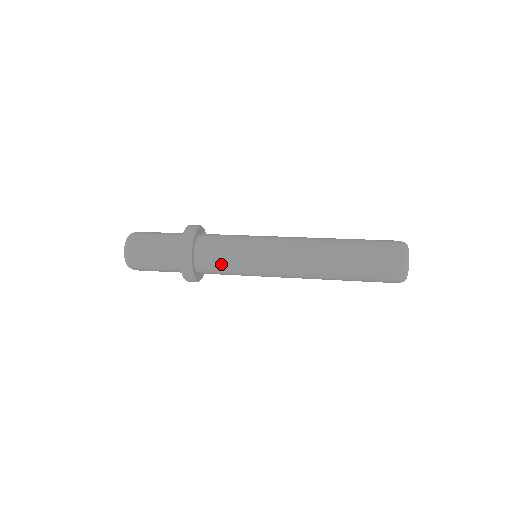
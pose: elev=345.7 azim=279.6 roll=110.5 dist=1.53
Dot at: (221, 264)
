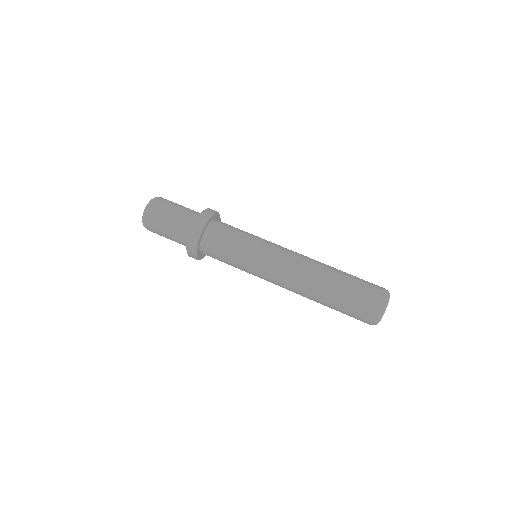
Dot at: occluded
